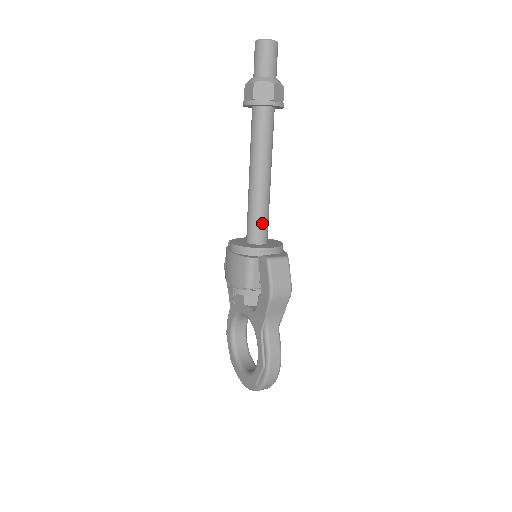
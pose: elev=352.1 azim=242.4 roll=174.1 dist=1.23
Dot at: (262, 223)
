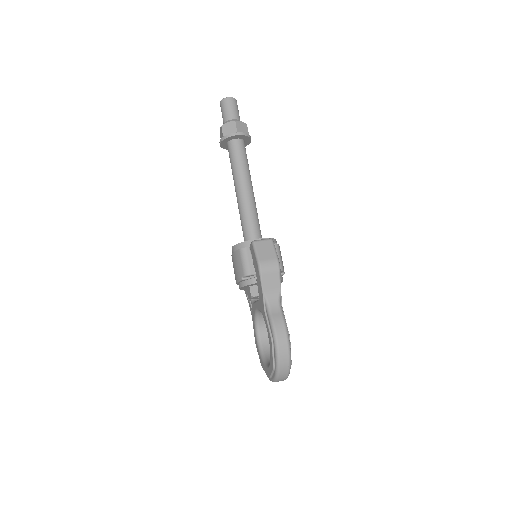
Dot at: (252, 225)
